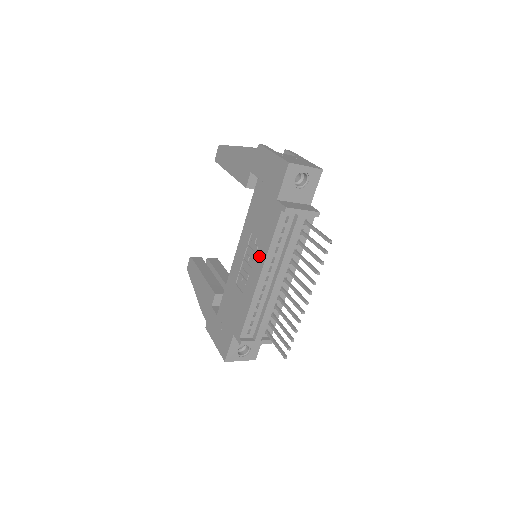
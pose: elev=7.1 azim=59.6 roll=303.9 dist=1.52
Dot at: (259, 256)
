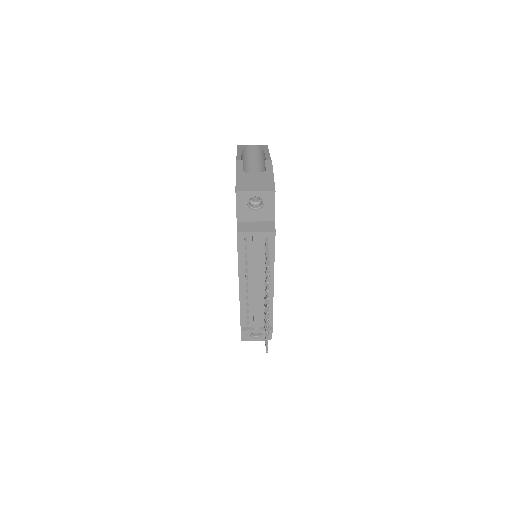
Dot at: occluded
